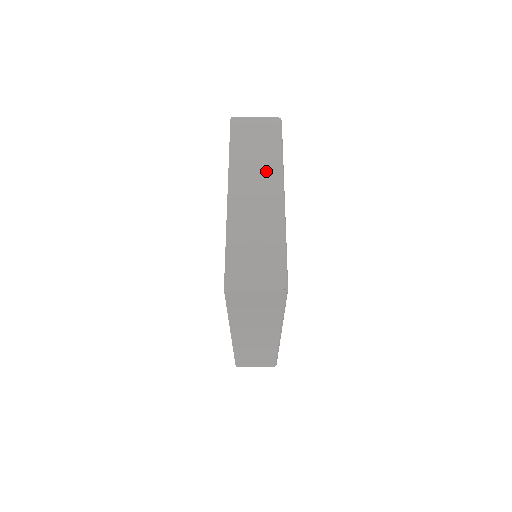
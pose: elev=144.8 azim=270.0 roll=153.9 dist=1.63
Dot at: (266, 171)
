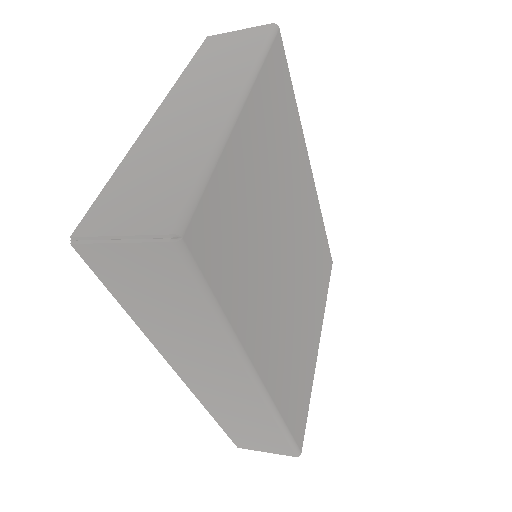
Dot at: (225, 80)
